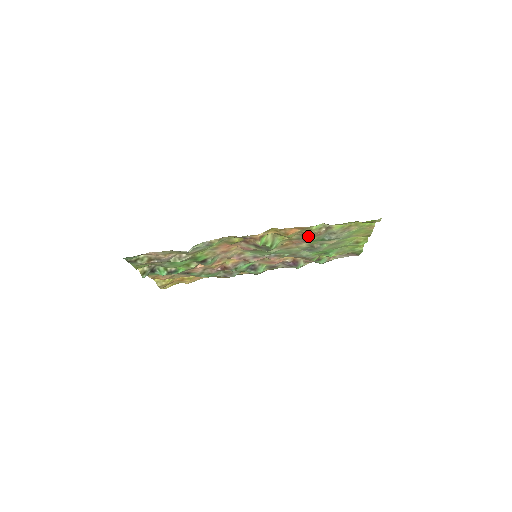
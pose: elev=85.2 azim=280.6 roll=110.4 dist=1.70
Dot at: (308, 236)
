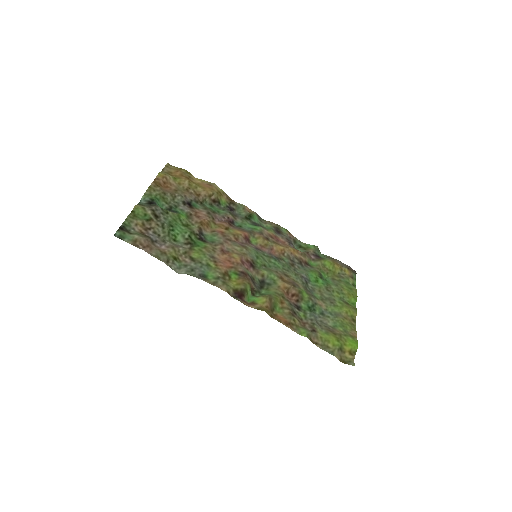
Dot at: (297, 314)
